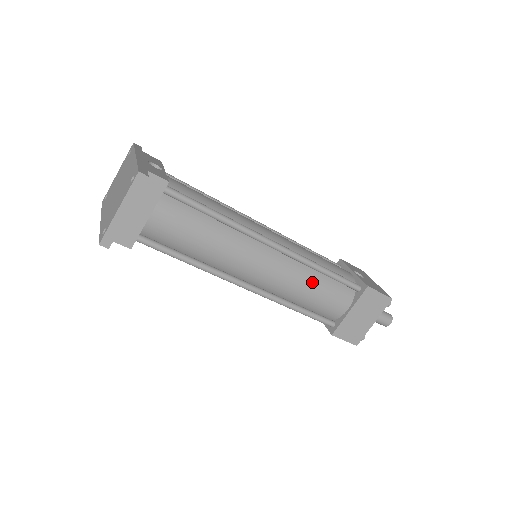
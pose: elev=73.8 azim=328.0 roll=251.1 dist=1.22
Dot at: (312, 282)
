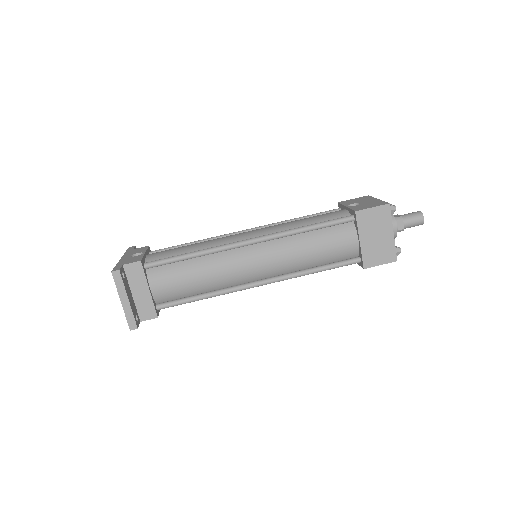
Dot at: (306, 244)
